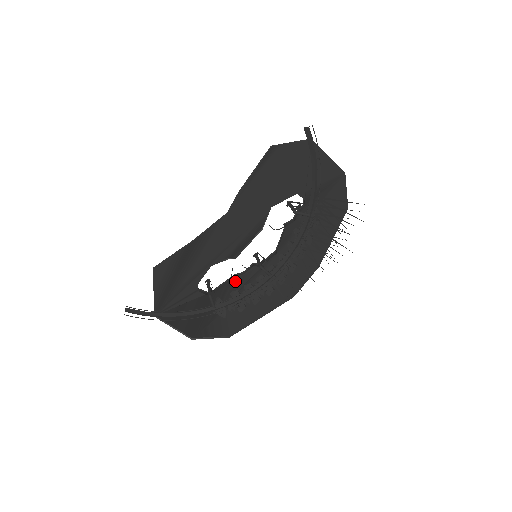
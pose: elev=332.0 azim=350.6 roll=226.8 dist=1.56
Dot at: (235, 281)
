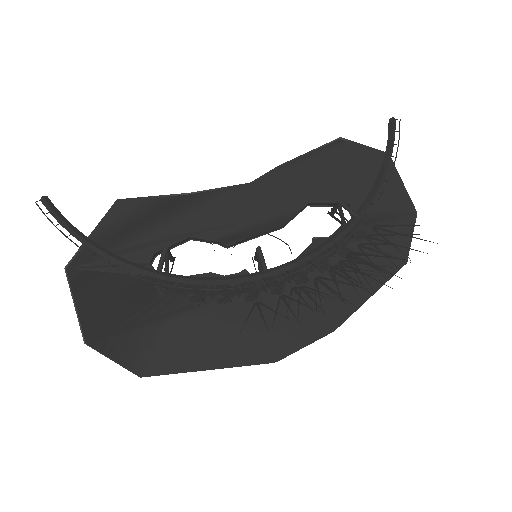
Dot at: occluded
